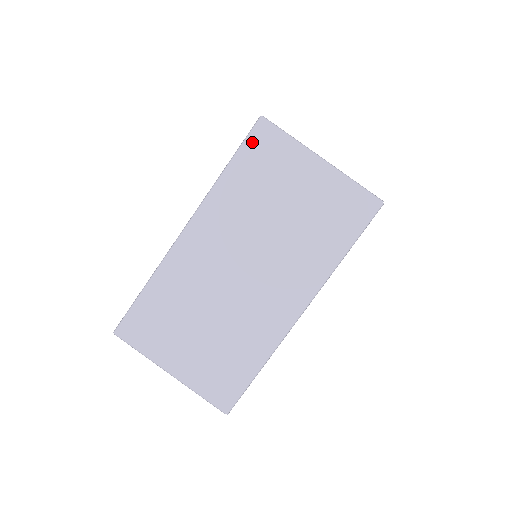
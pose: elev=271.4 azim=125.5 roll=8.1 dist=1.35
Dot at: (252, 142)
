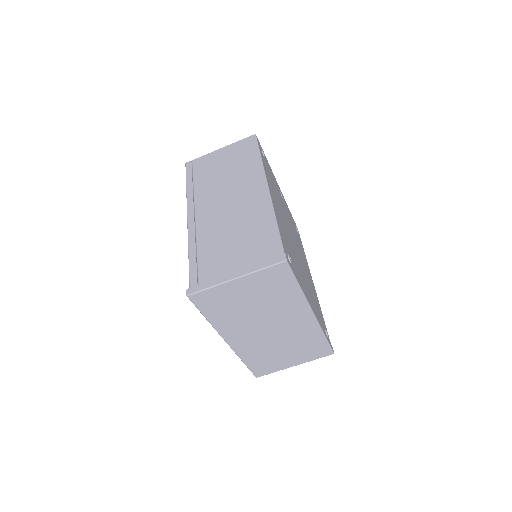
Dot at: (200, 305)
